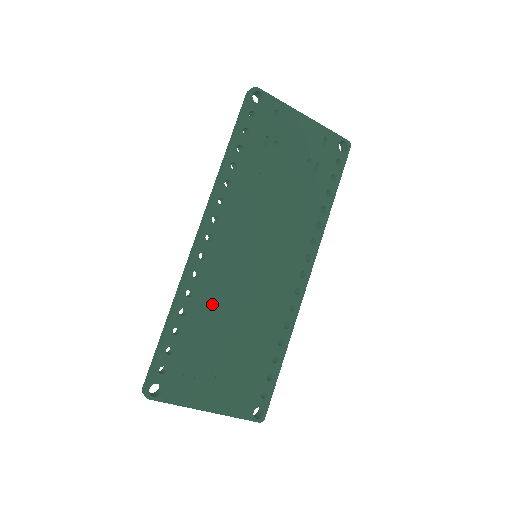
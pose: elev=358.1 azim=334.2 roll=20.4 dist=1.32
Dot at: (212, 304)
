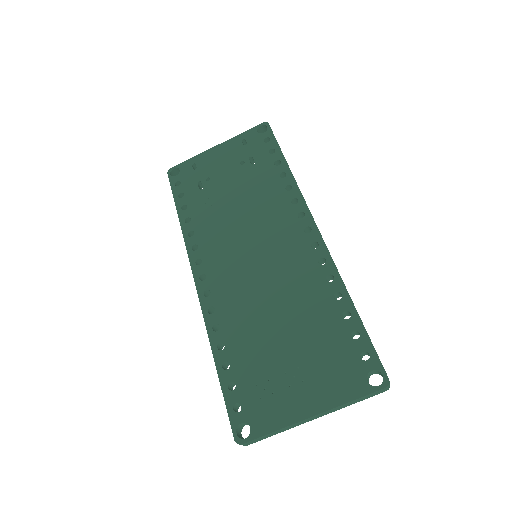
Dot at: (242, 320)
